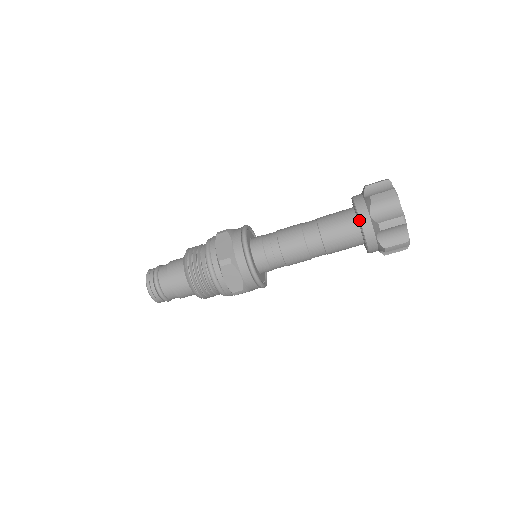
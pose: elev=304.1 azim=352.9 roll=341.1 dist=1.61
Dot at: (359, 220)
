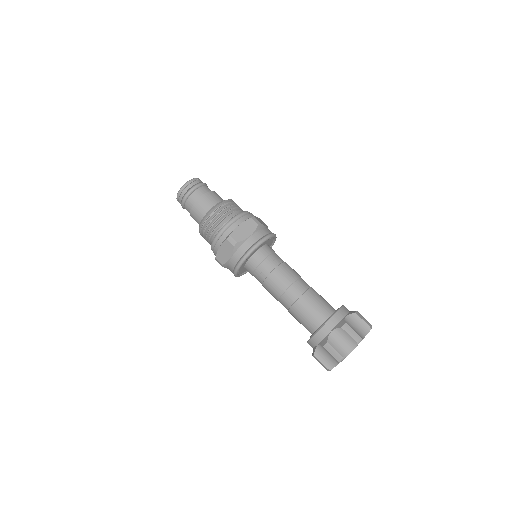
Dot at: (323, 325)
